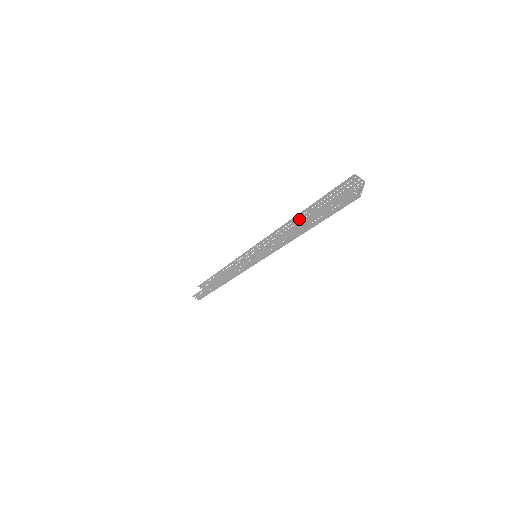
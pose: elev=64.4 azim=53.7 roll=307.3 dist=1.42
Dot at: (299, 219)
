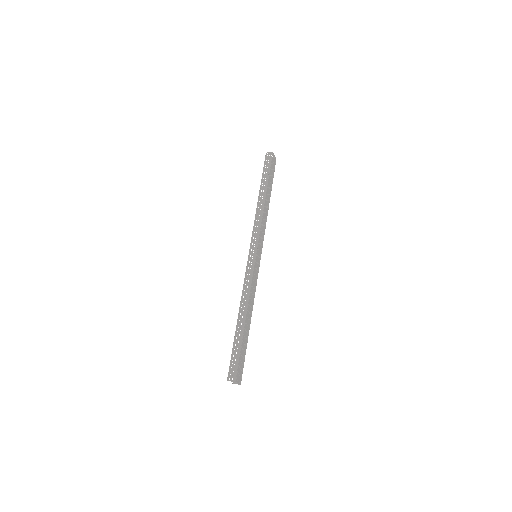
Dot at: (242, 313)
